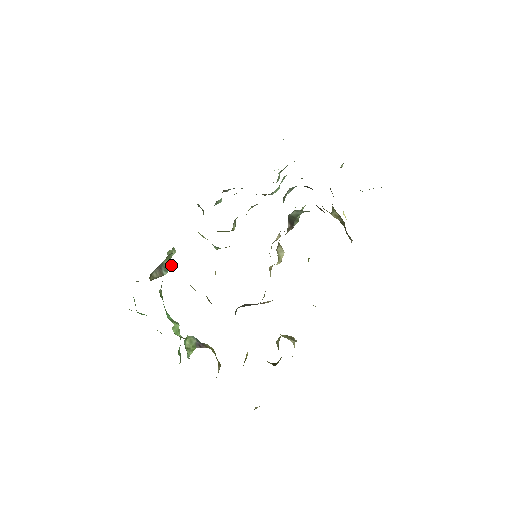
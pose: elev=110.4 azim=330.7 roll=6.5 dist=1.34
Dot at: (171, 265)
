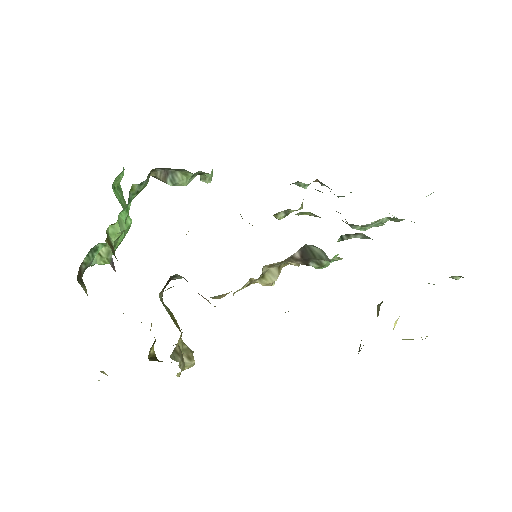
Dot at: (184, 183)
